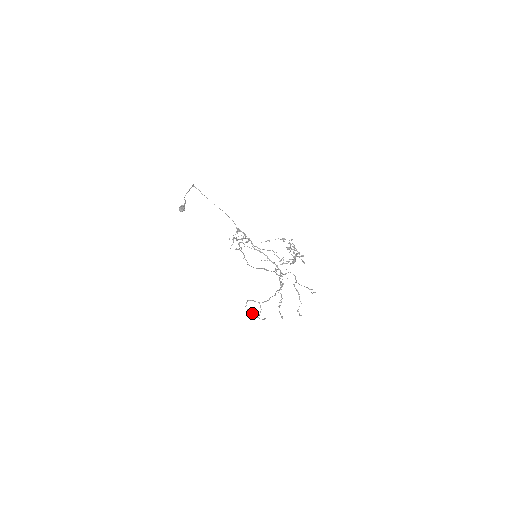
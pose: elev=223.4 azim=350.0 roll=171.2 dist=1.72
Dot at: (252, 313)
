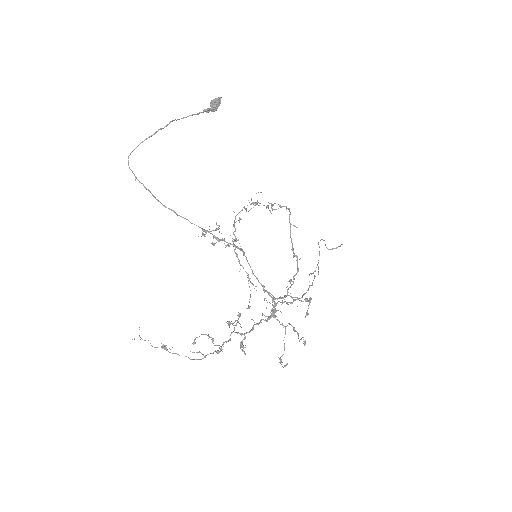
Dot at: (334, 248)
